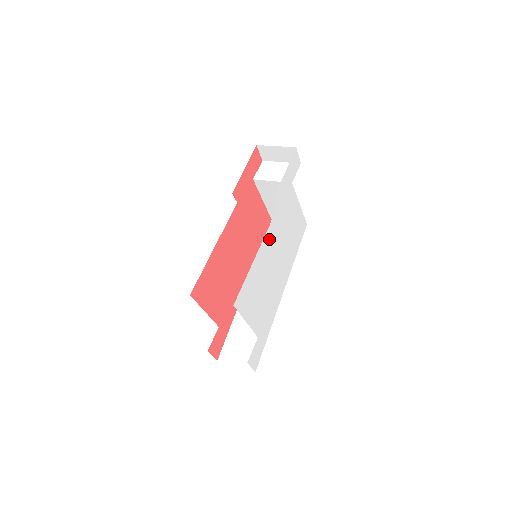
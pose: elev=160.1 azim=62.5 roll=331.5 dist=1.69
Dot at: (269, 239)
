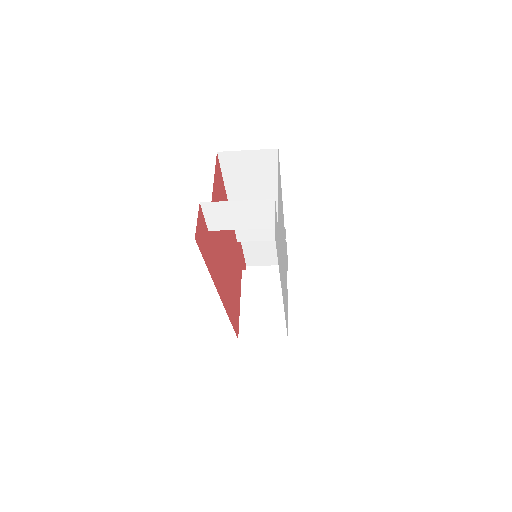
Dot at: occluded
